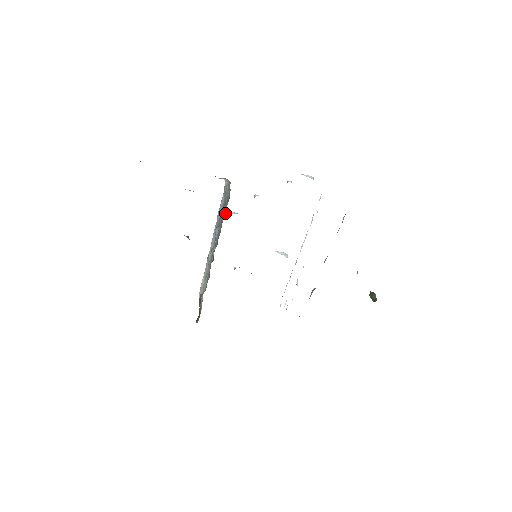
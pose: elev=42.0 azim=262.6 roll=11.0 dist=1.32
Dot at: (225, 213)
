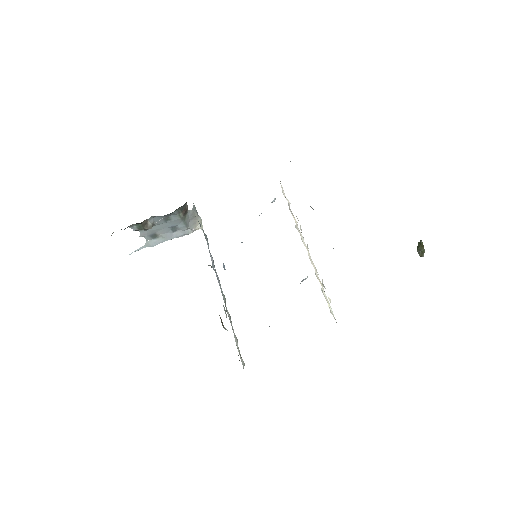
Dot at: (223, 267)
